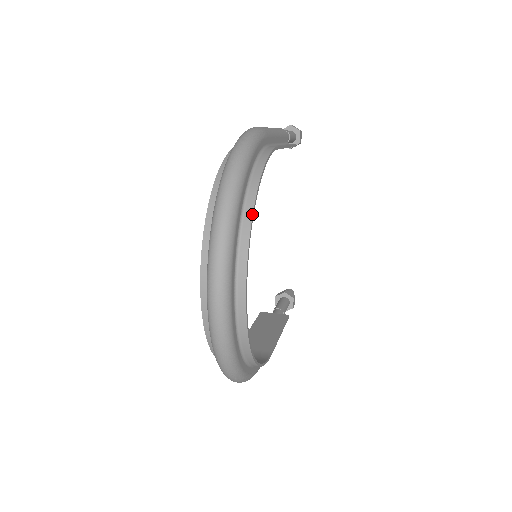
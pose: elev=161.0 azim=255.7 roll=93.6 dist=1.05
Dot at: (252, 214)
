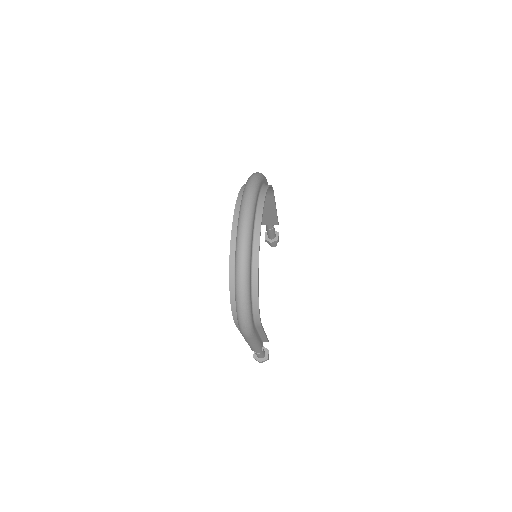
Dot at: (266, 192)
